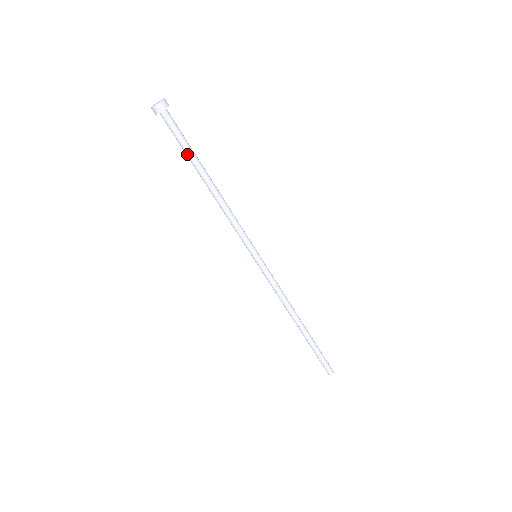
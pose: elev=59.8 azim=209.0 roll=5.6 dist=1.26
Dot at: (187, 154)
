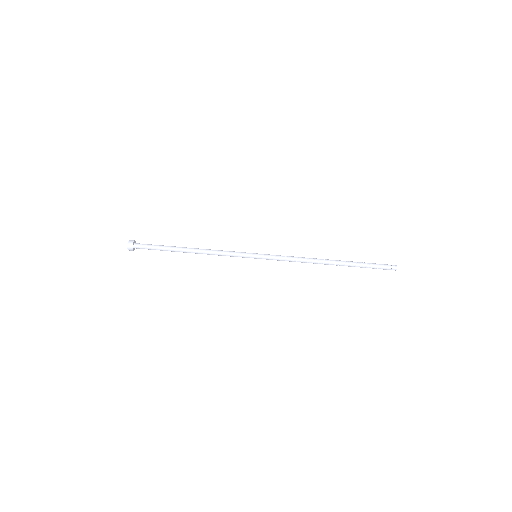
Dot at: (164, 249)
